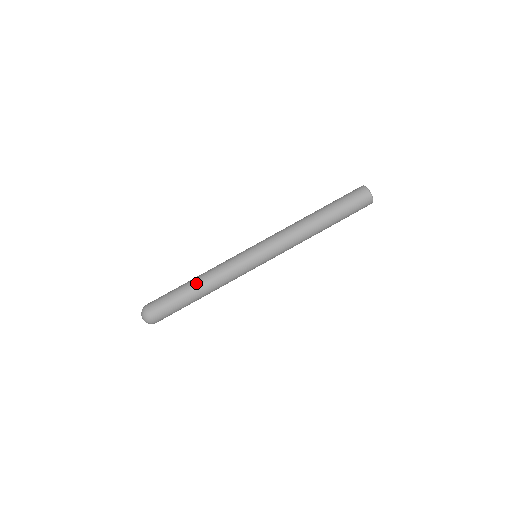
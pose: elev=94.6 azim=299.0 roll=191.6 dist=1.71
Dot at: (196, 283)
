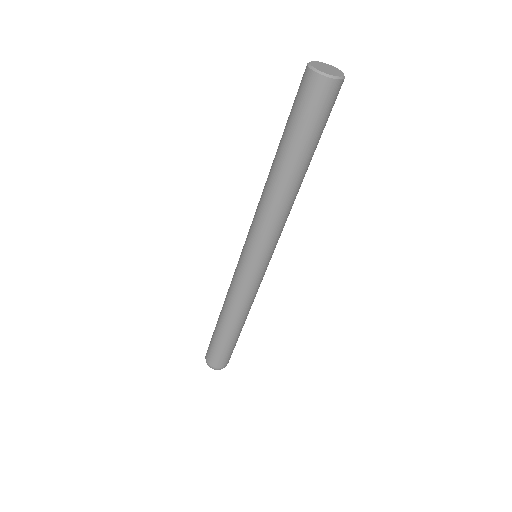
Dot at: (231, 327)
